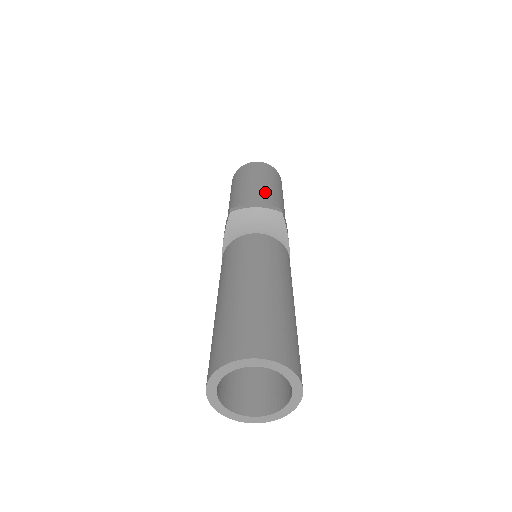
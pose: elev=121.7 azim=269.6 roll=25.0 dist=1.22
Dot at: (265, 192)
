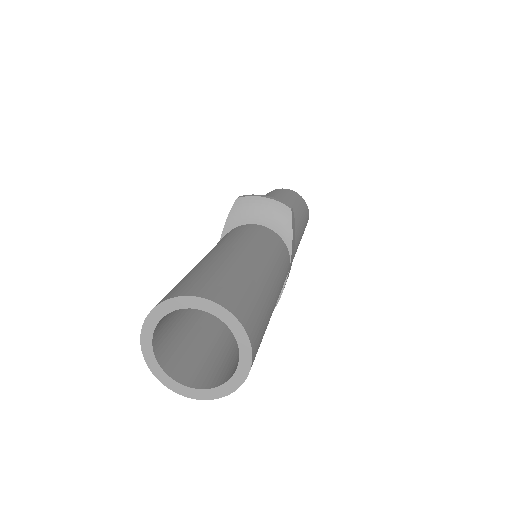
Dot at: occluded
